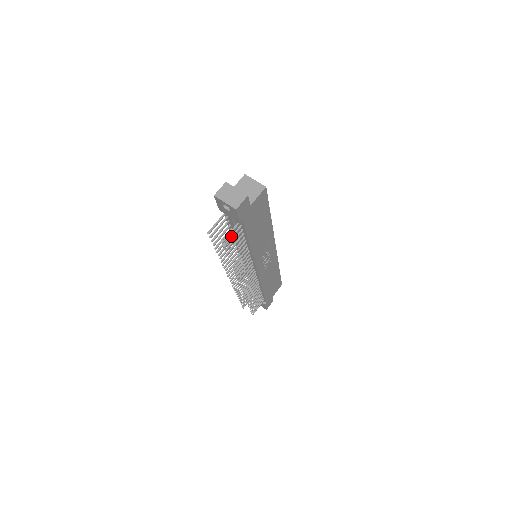
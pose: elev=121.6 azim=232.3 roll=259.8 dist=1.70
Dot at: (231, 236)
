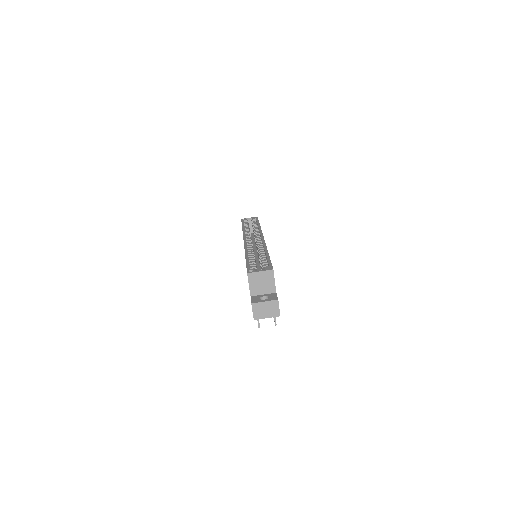
Dot at: occluded
